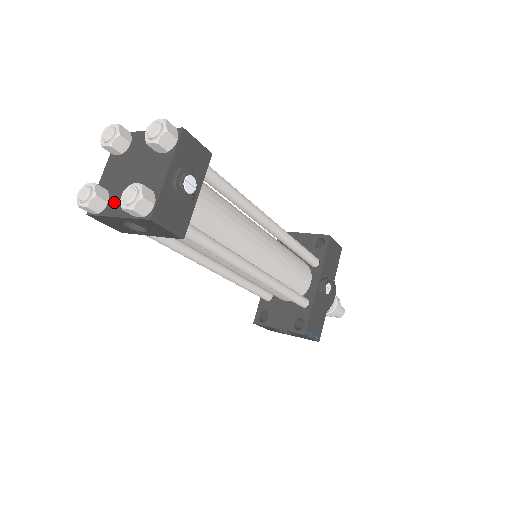
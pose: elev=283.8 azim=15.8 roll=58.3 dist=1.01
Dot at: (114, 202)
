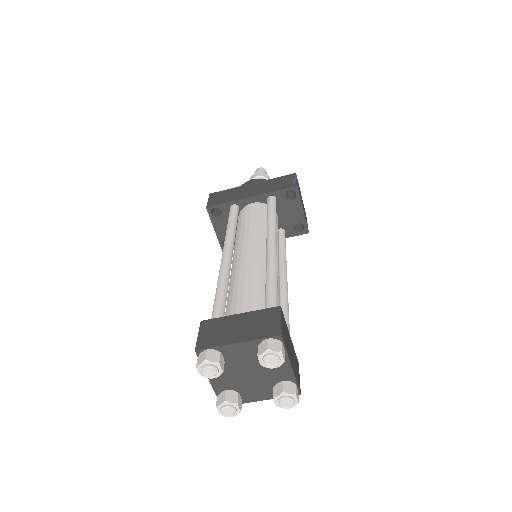
Dot at: occluded
